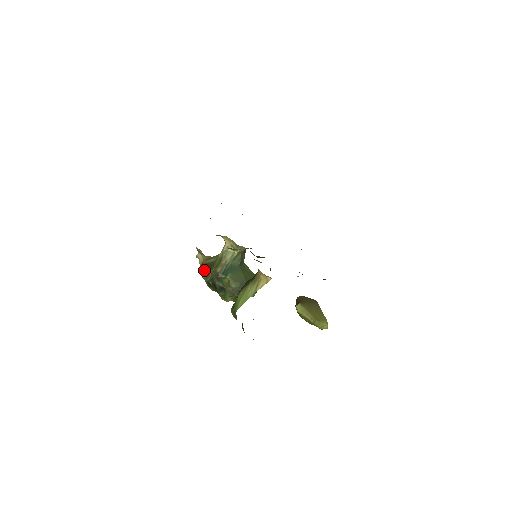
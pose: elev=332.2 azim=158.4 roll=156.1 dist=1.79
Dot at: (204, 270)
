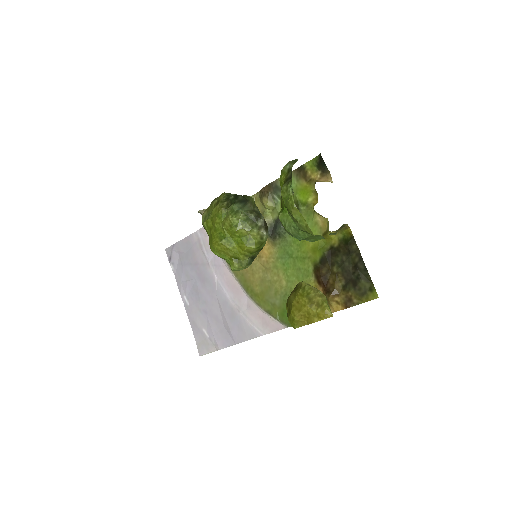
Dot at: occluded
